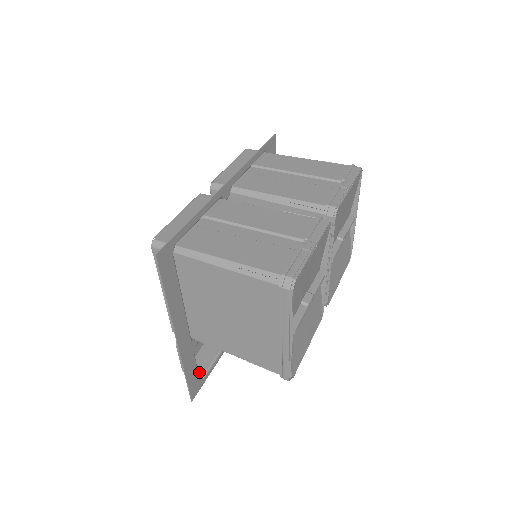
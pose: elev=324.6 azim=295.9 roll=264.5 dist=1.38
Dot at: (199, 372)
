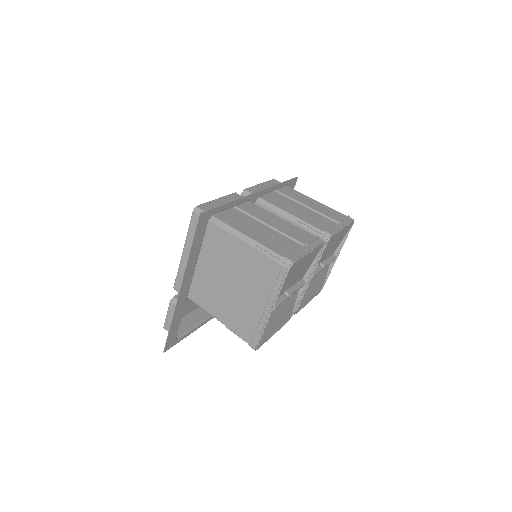
Dot at: occluded
